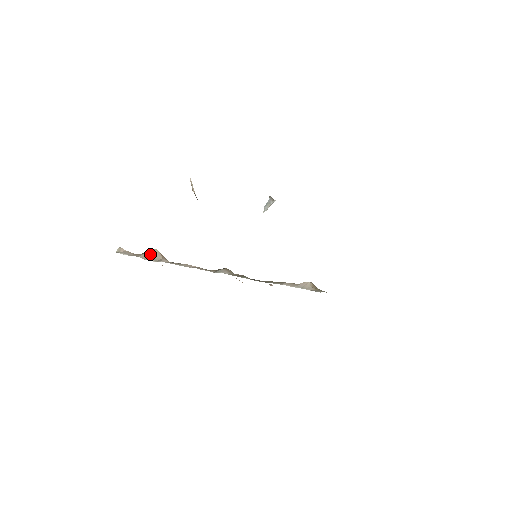
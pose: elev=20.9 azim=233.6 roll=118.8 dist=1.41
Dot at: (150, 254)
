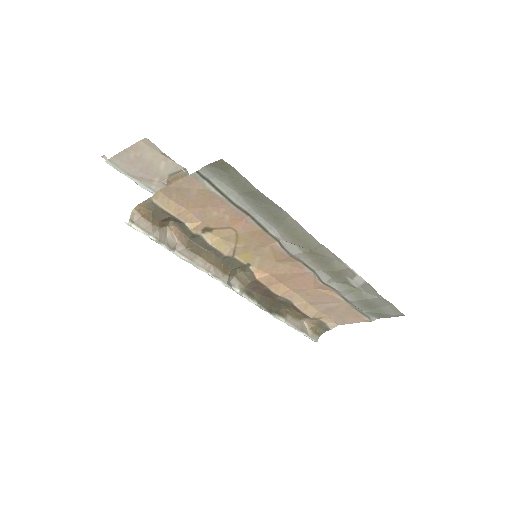
Dot at: (163, 234)
